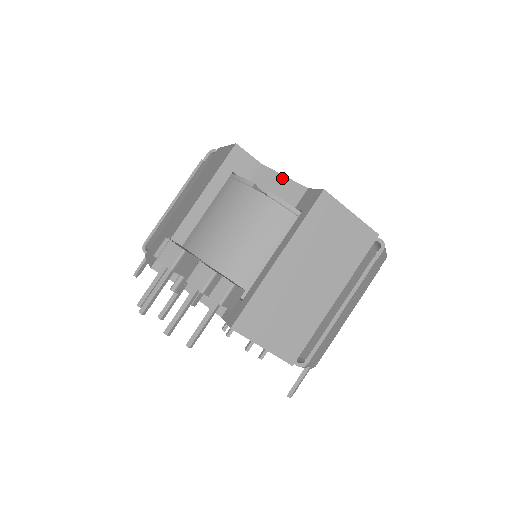
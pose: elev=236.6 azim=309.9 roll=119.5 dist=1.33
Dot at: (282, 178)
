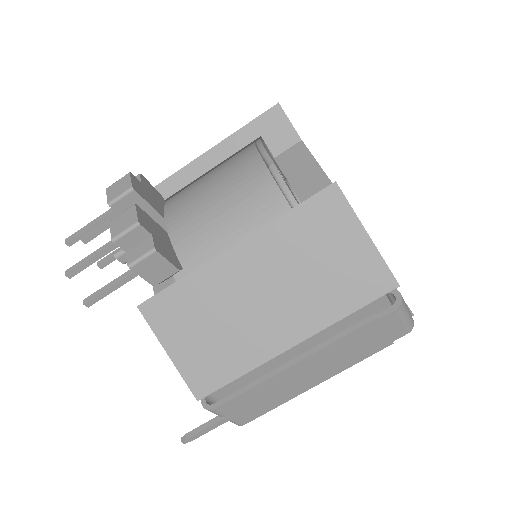
Dot at: (312, 162)
